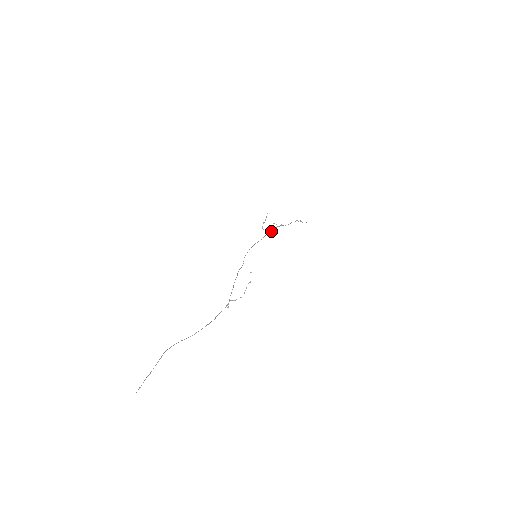
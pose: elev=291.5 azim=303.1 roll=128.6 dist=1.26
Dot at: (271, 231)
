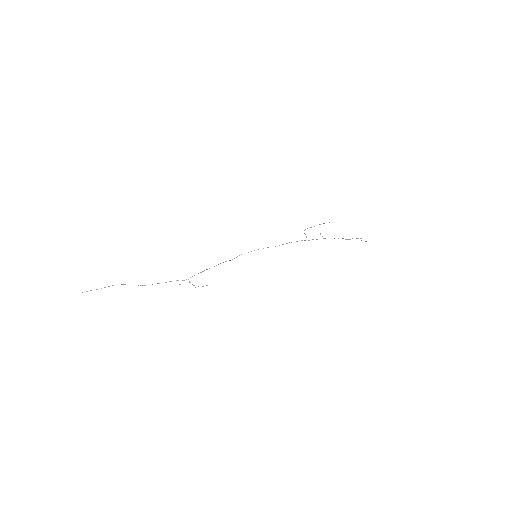
Dot at: (304, 240)
